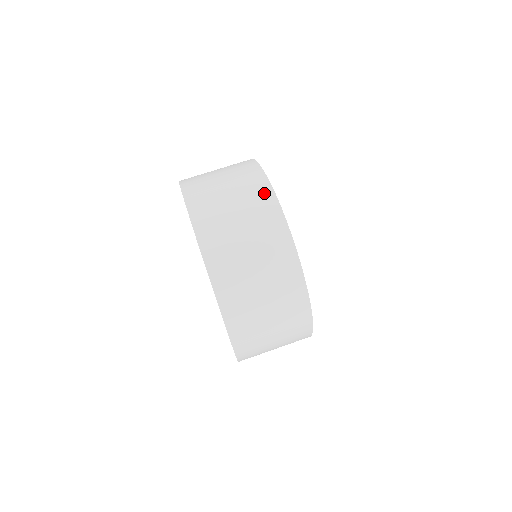
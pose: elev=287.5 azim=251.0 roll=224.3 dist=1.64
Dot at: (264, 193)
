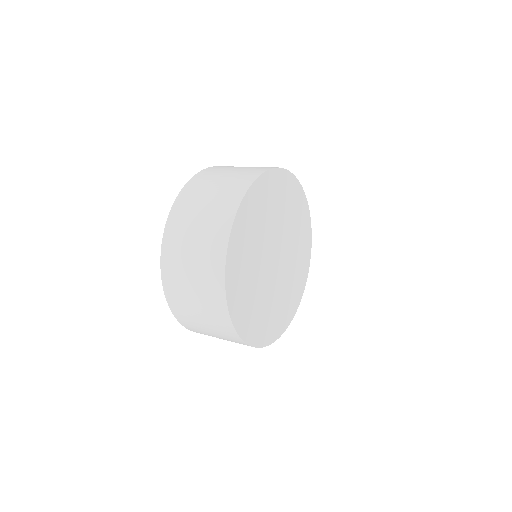
Dot at: occluded
